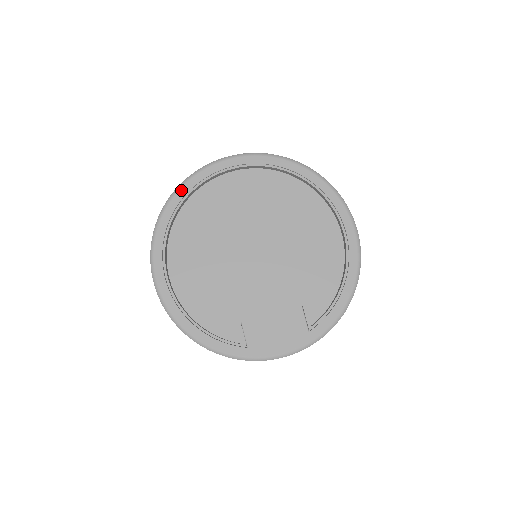
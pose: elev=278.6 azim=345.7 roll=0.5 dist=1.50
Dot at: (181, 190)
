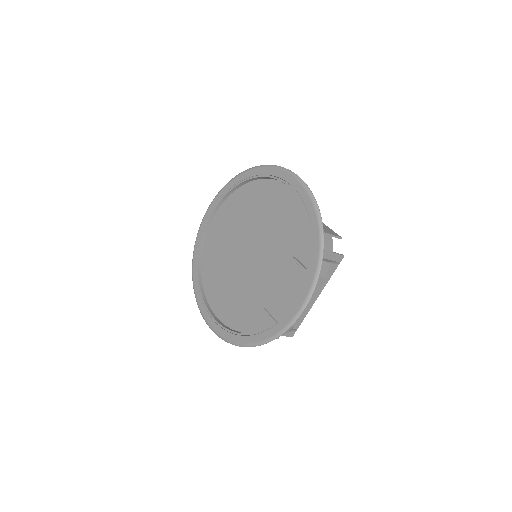
Dot at: (194, 257)
